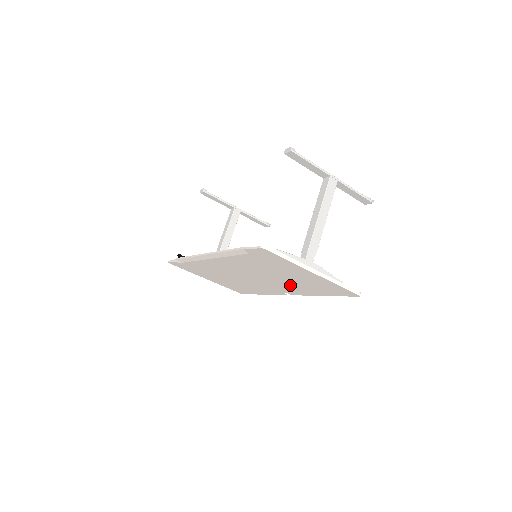
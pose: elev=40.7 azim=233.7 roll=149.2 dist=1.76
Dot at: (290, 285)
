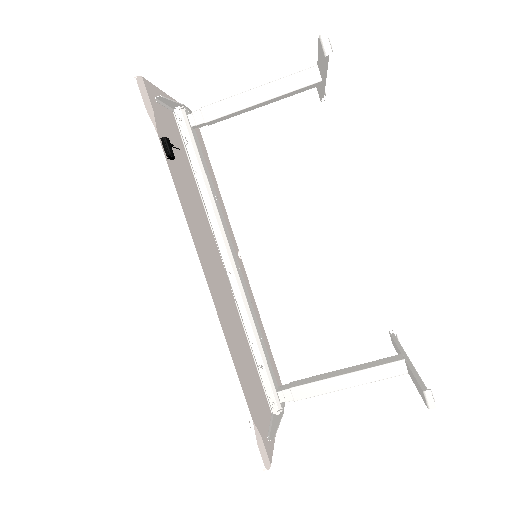
Dot at: occluded
